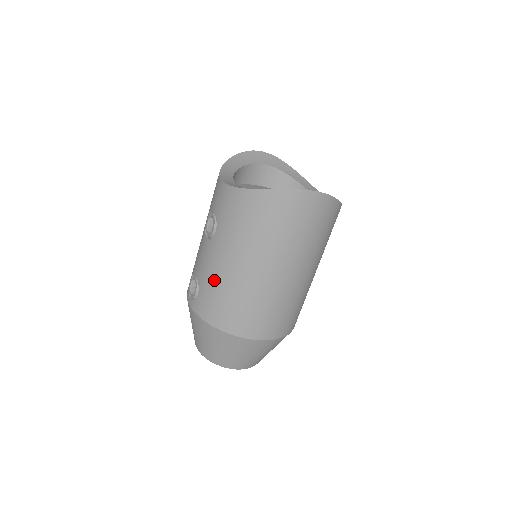
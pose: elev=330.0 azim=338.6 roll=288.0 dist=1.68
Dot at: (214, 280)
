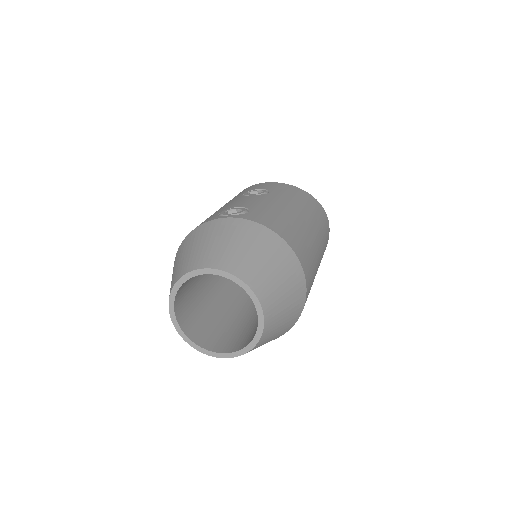
Dot at: (273, 209)
